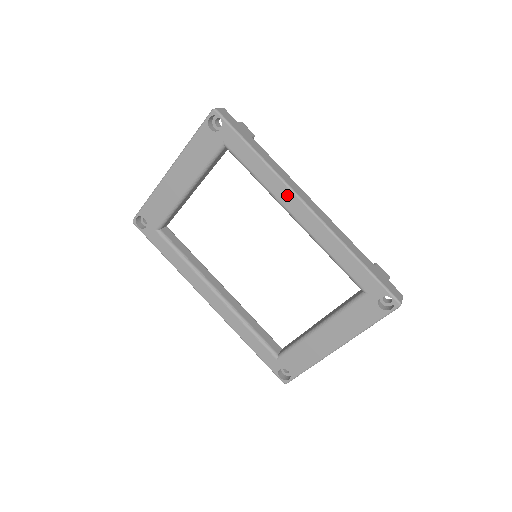
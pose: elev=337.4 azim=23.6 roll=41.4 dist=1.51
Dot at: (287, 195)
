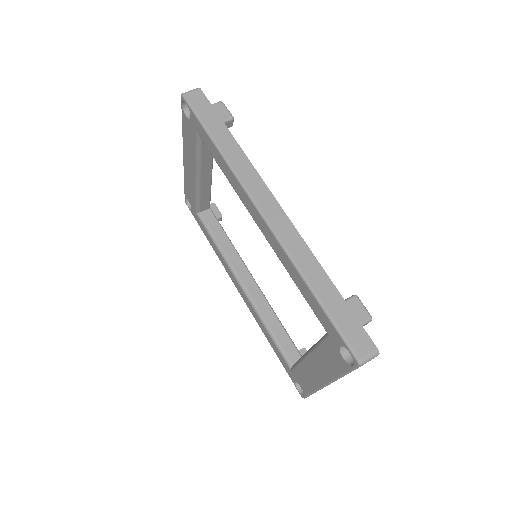
Dot at: (245, 197)
